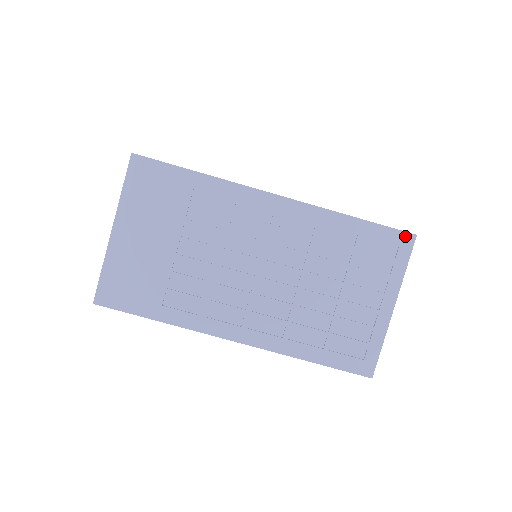
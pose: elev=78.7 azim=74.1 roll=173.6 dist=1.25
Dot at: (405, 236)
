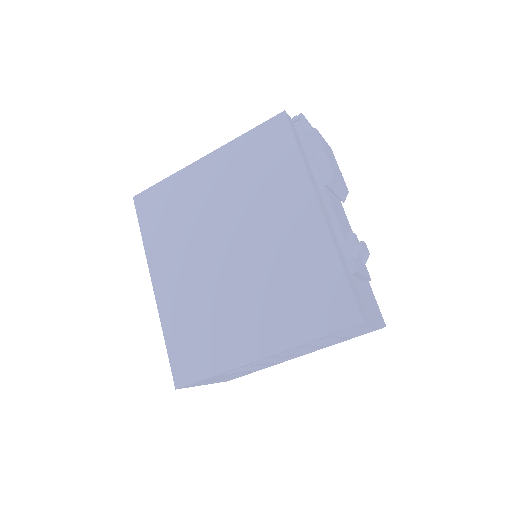
Dot at: (356, 326)
